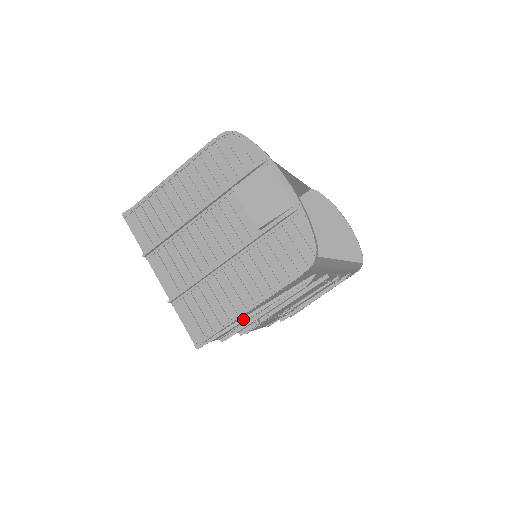
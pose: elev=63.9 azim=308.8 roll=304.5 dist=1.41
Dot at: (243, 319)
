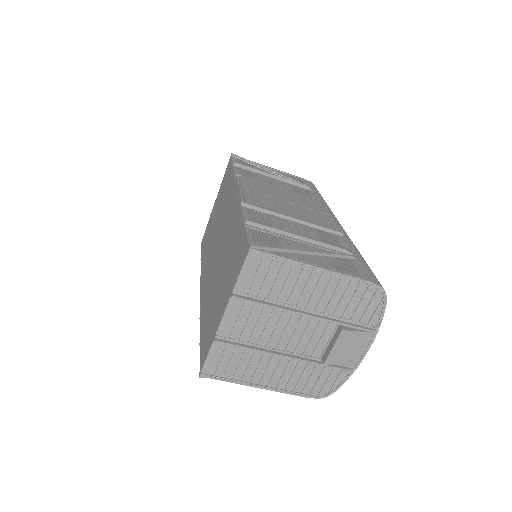
Dot at: occluded
